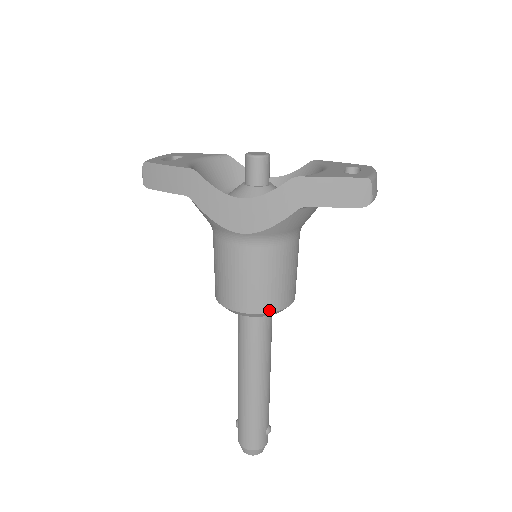
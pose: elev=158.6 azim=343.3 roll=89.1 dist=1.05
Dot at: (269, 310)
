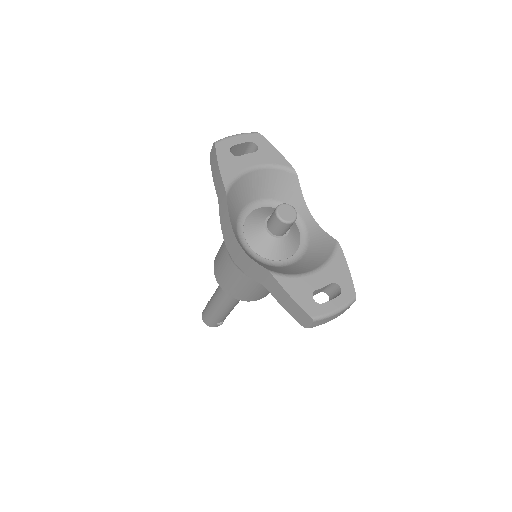
Dot at: (232, 295)
